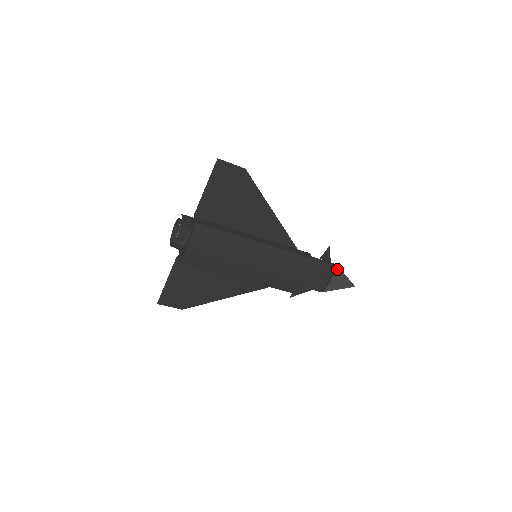
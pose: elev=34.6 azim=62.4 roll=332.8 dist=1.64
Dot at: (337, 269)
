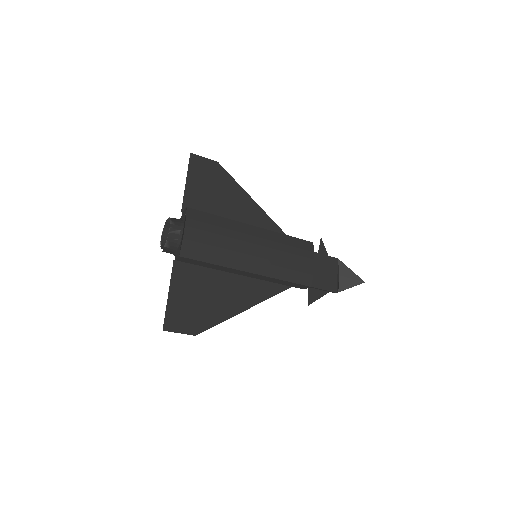
Dot at: (339, 262)
